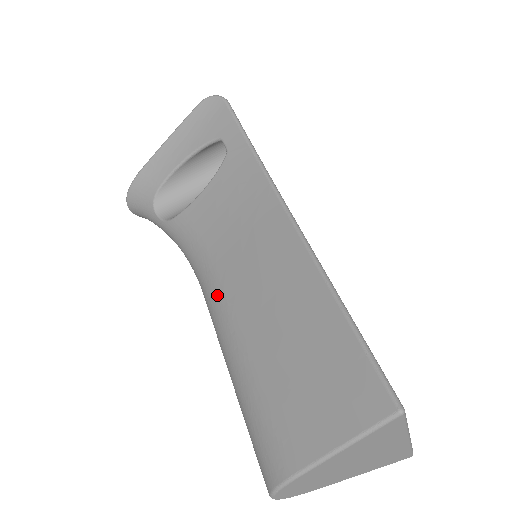
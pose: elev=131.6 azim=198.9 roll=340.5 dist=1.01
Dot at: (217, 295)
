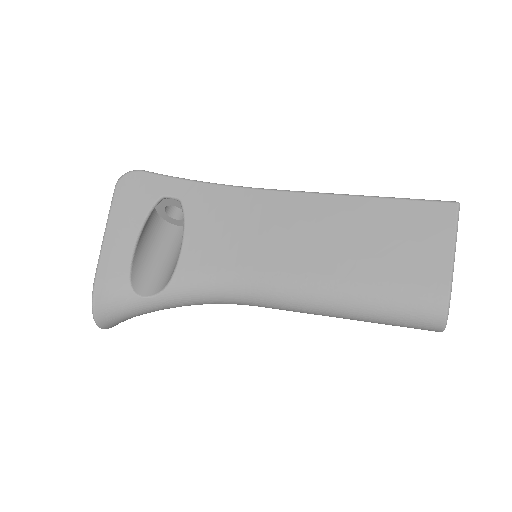
Dot at: (279, 280)
